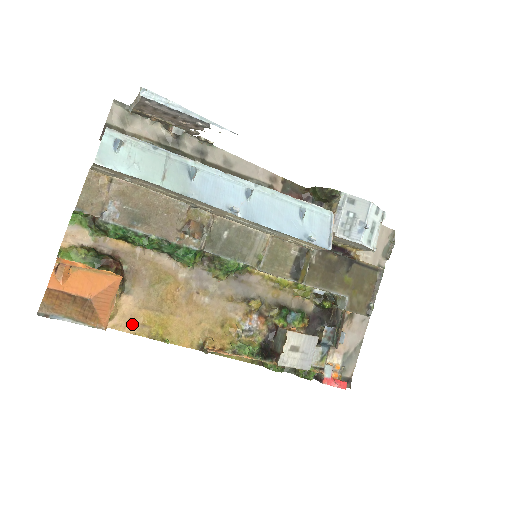
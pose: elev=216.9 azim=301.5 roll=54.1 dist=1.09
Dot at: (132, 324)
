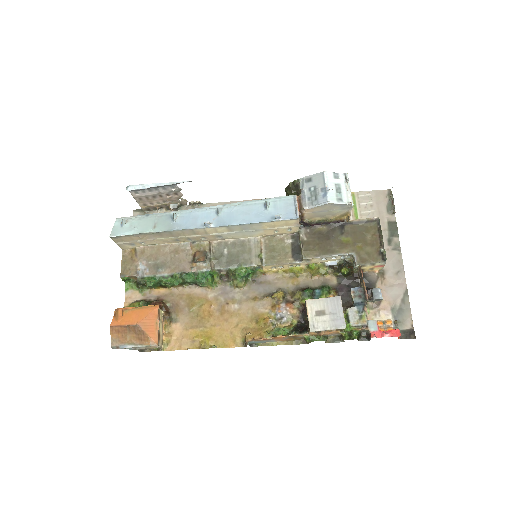
Dot at: (185, 343)
